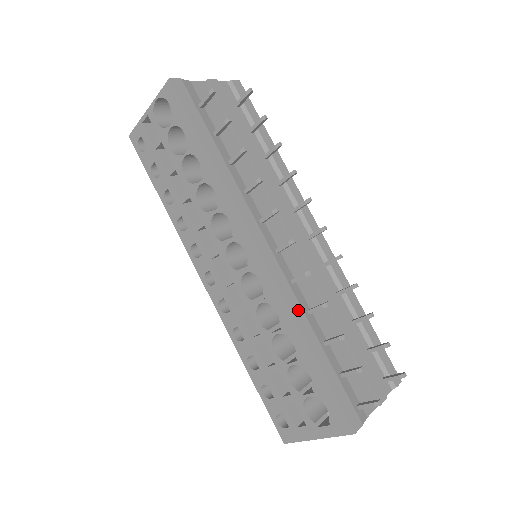
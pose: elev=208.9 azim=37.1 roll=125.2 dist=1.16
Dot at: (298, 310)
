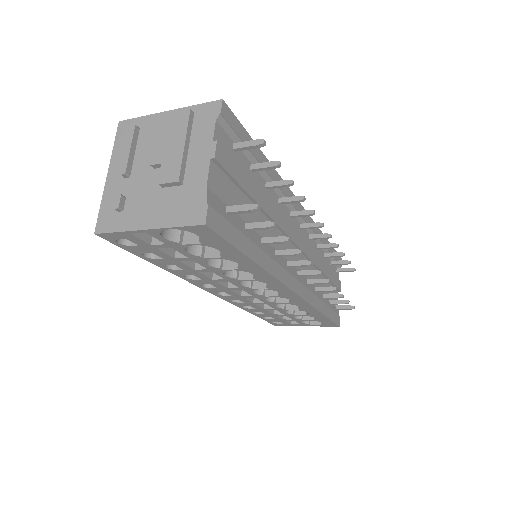
Dot at: (315, 300)
